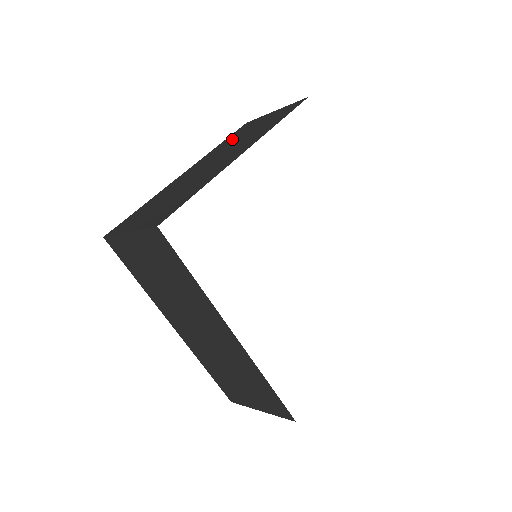
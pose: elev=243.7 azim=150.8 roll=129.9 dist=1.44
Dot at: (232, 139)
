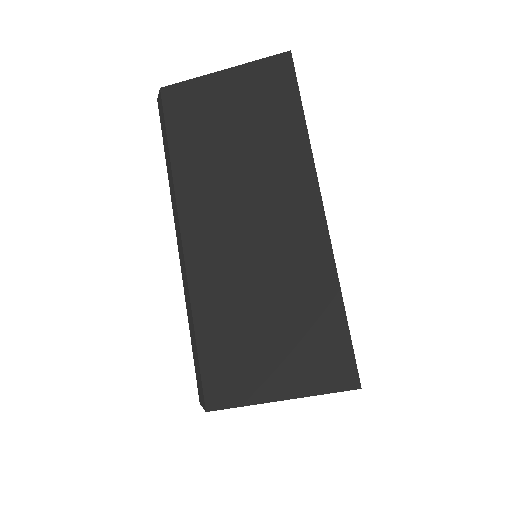
Dot at: occluded
